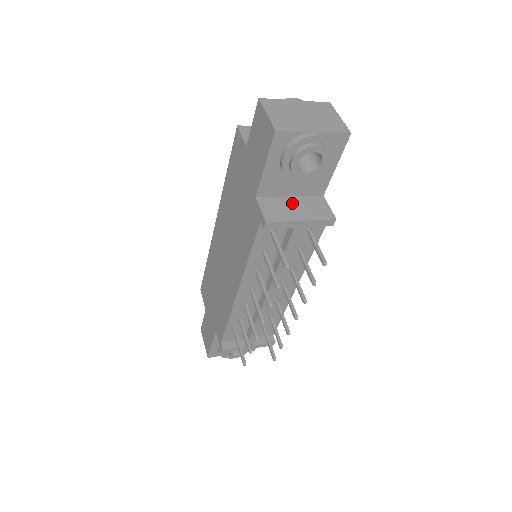
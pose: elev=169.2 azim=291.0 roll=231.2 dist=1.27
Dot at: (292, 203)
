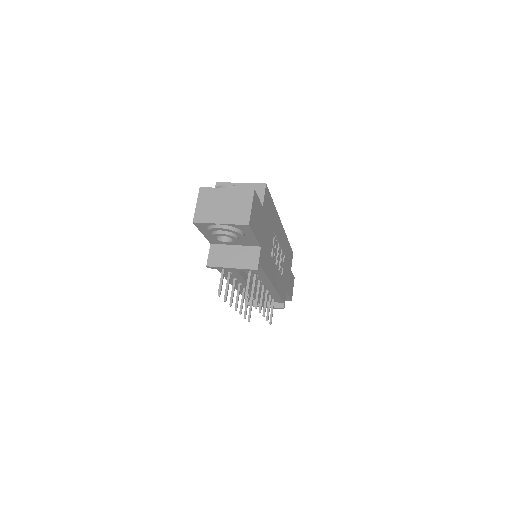
Dot at: (233, 251)
